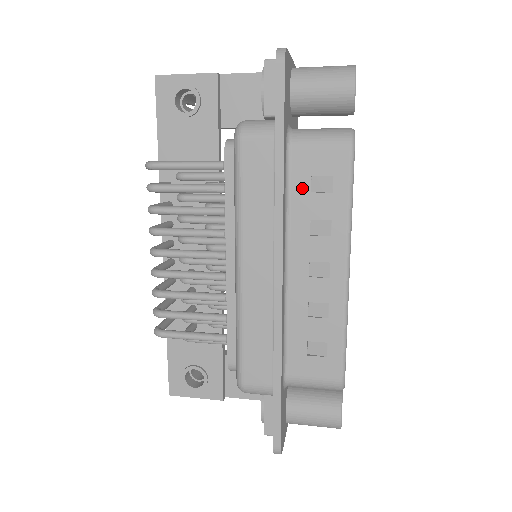
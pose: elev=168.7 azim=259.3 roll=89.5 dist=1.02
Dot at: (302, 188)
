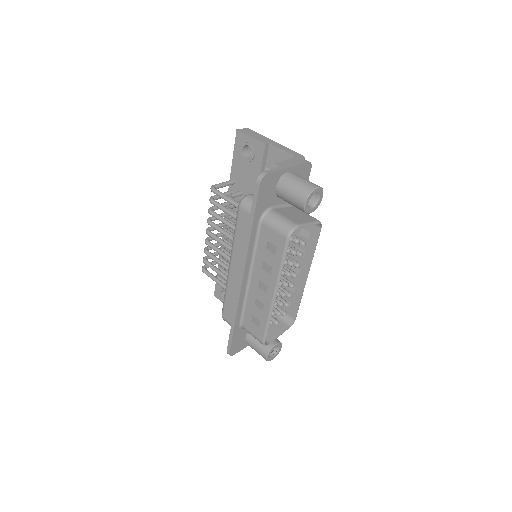
Dot at: (263, 244)
